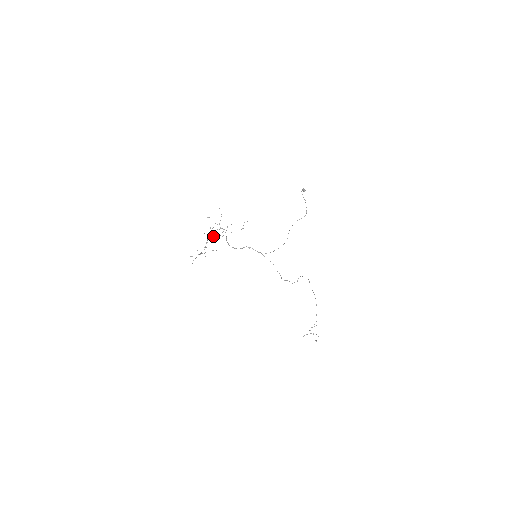
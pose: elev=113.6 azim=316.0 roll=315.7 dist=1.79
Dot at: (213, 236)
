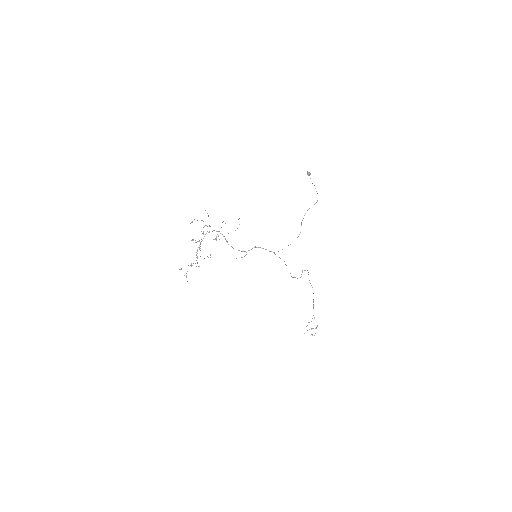
Dot at: (198, 241)
